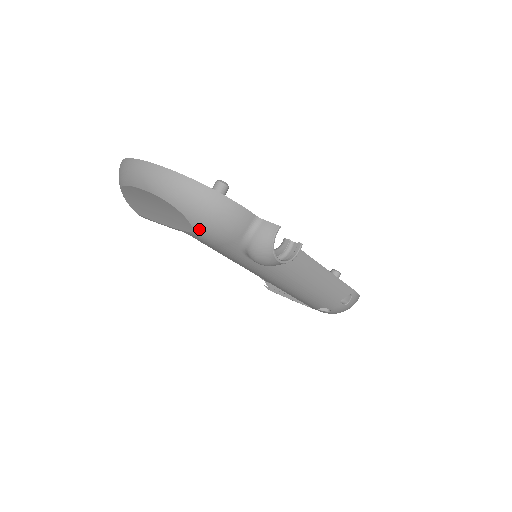
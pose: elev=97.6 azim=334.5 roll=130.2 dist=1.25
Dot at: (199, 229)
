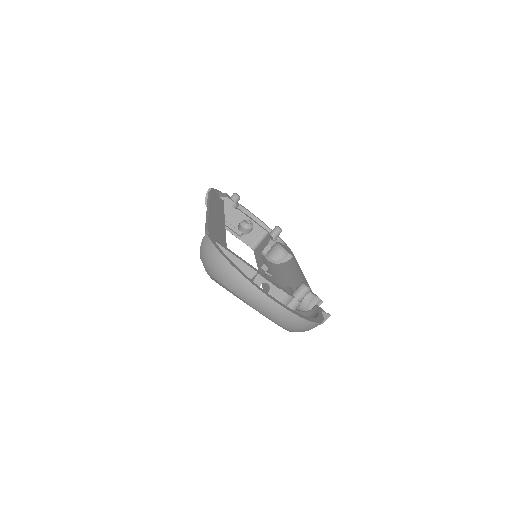
Dot at: occluded
